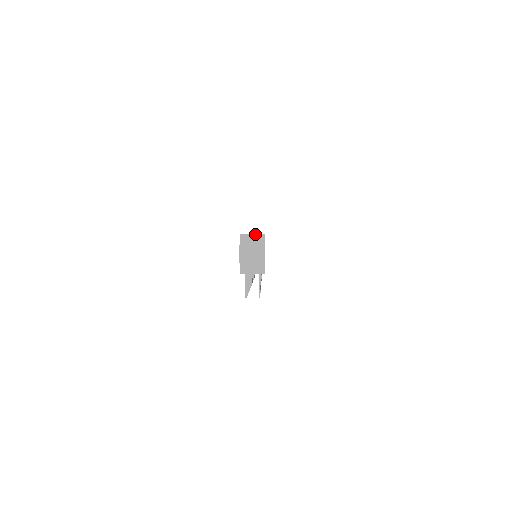
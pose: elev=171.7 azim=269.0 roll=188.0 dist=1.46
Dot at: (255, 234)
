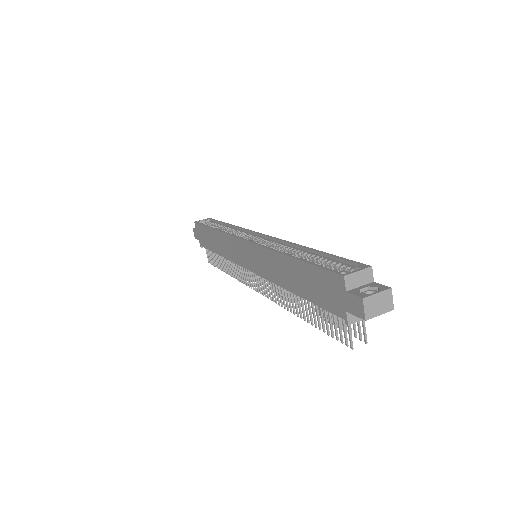
Dot at: (361, 271)
